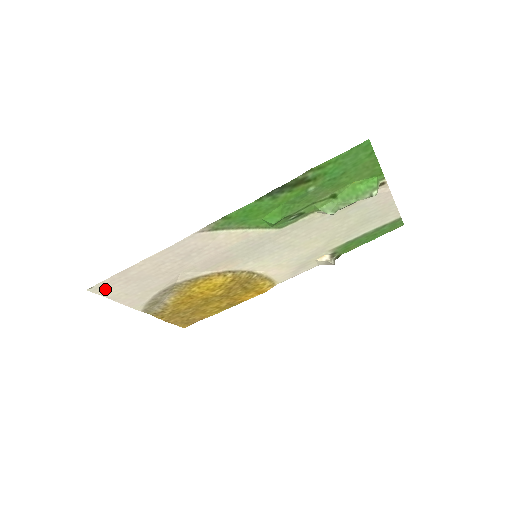
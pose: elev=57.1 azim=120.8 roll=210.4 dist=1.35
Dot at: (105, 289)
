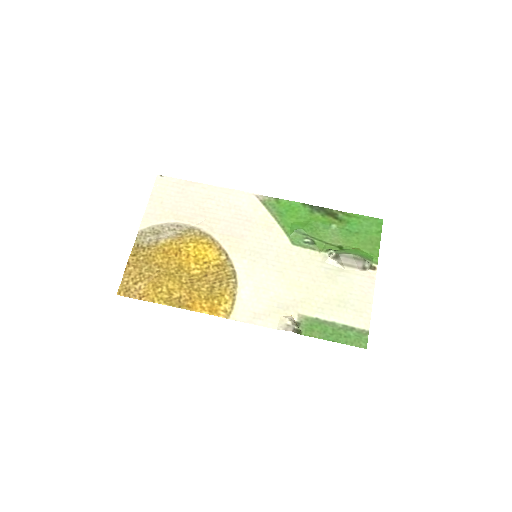
Dot at: (163, 186)
